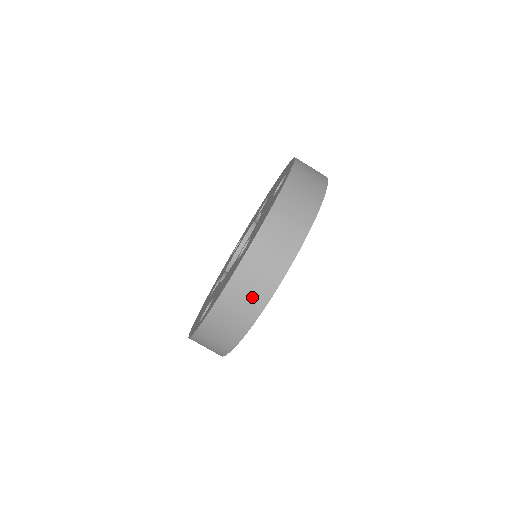
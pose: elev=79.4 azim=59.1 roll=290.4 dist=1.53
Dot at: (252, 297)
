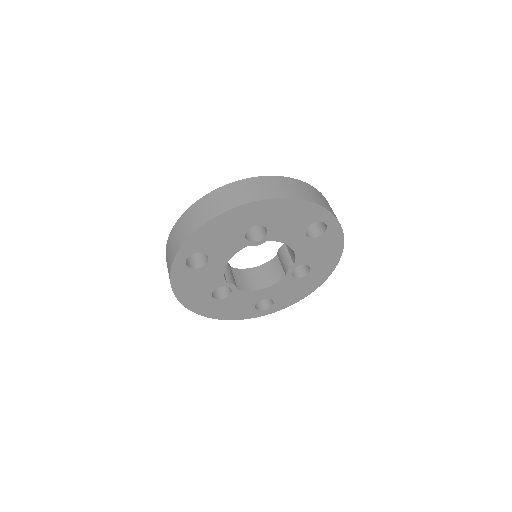
Dot at: (220, 204)
